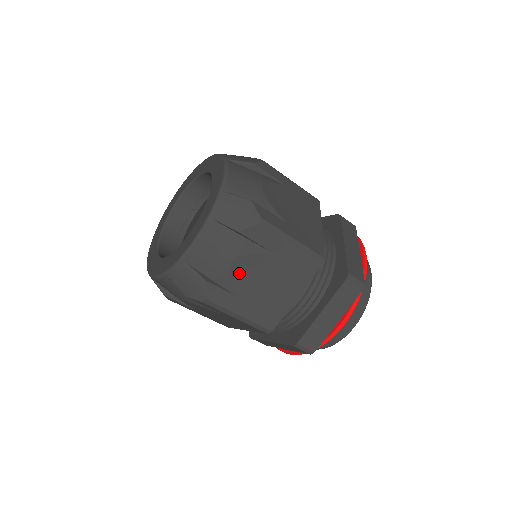
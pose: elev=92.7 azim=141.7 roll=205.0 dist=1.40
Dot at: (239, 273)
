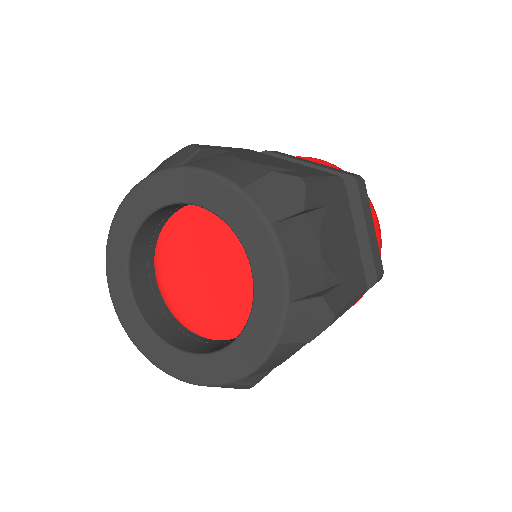
Dot at: (329, 256)
